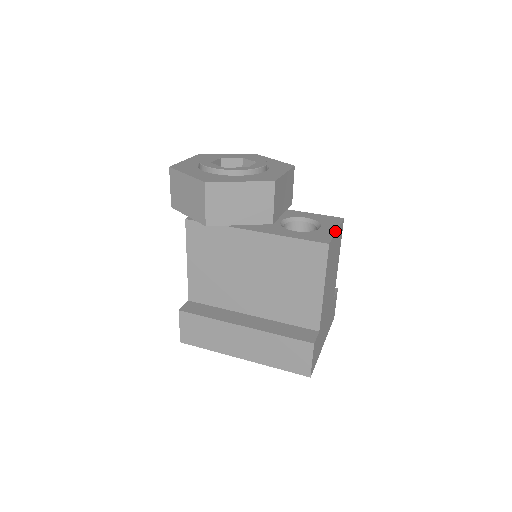
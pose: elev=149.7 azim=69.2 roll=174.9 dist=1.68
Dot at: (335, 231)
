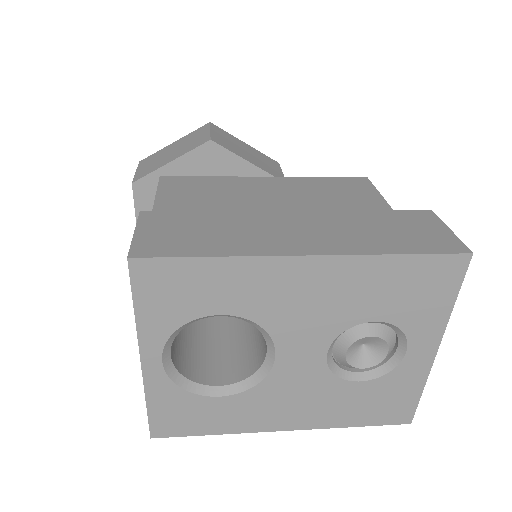
Dot at: occluded
